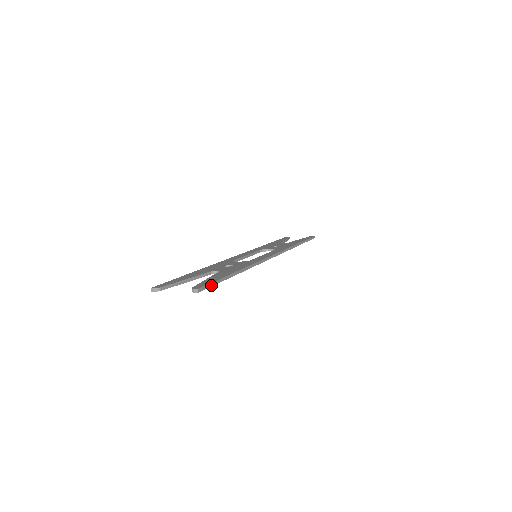
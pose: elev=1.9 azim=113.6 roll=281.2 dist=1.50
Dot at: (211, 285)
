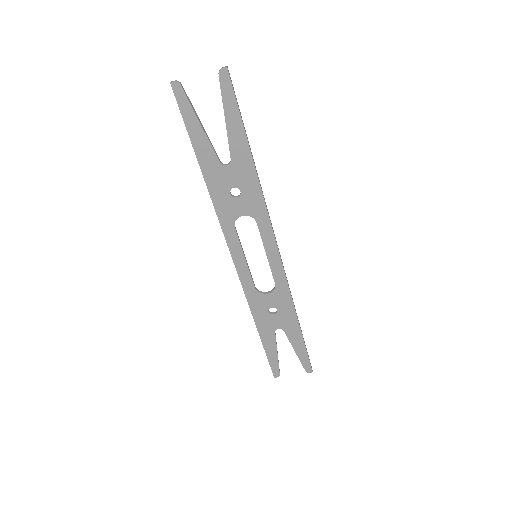
Dot at: (235, 95)
